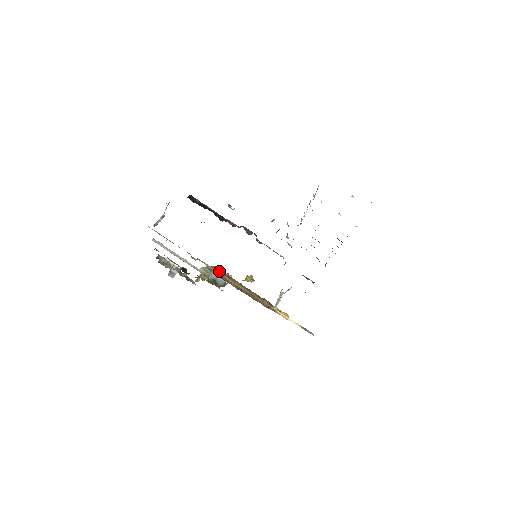
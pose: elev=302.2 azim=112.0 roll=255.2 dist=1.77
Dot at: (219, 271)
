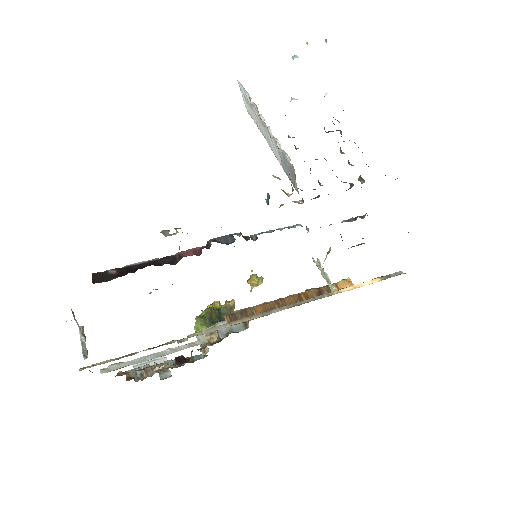
Dot at: (225, 318)
